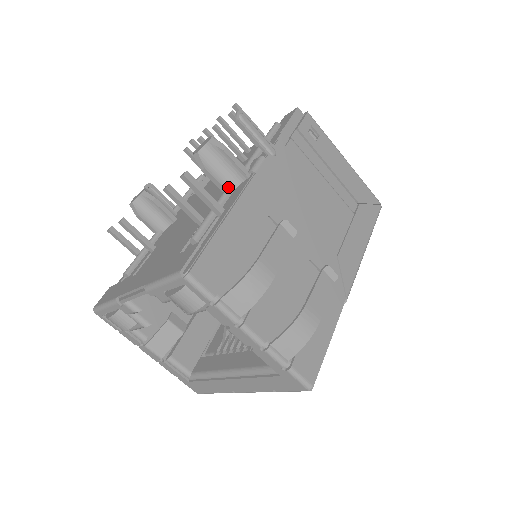
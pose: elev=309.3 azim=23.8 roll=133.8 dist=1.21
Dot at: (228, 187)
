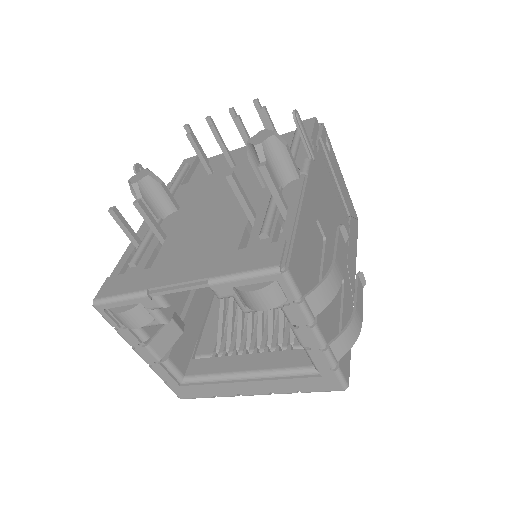
Dot at: (279, 184)
